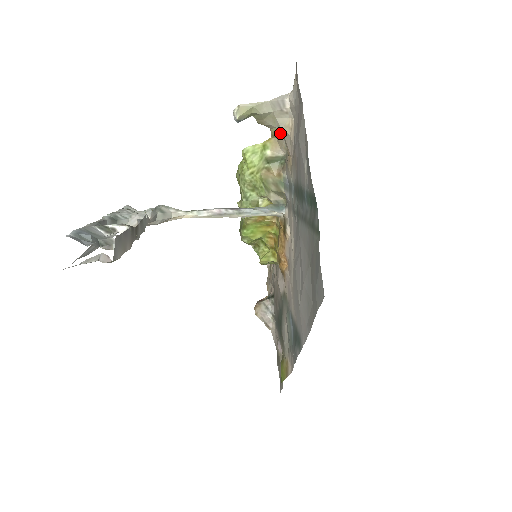
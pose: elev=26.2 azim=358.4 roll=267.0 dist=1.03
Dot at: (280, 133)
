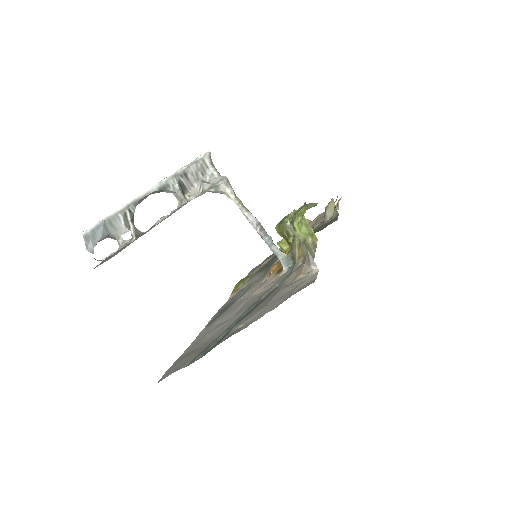
Dot at: occluded
